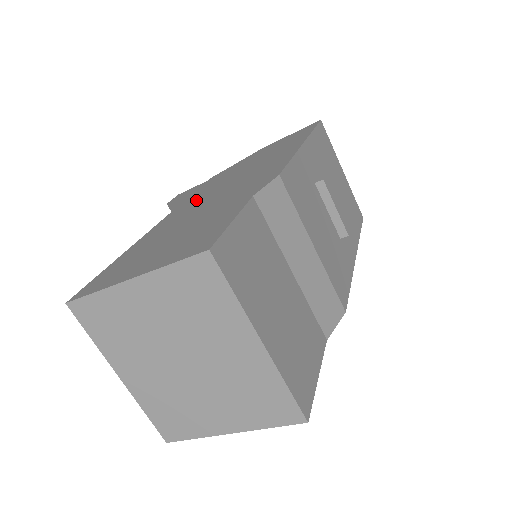
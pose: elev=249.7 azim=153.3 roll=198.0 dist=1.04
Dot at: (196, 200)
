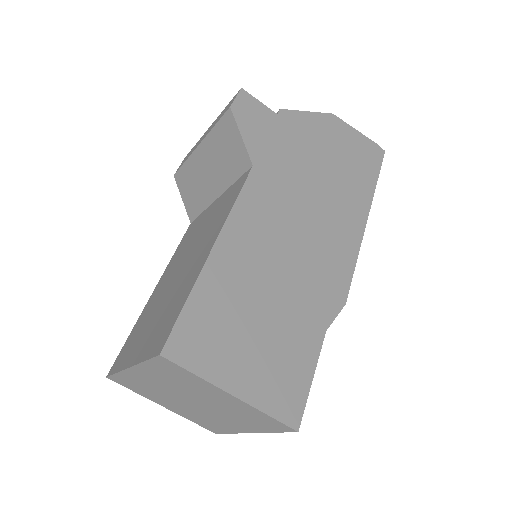
Dot at: (272, 202)
